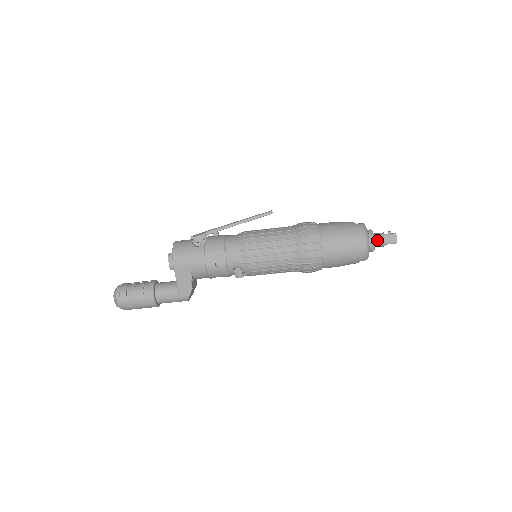
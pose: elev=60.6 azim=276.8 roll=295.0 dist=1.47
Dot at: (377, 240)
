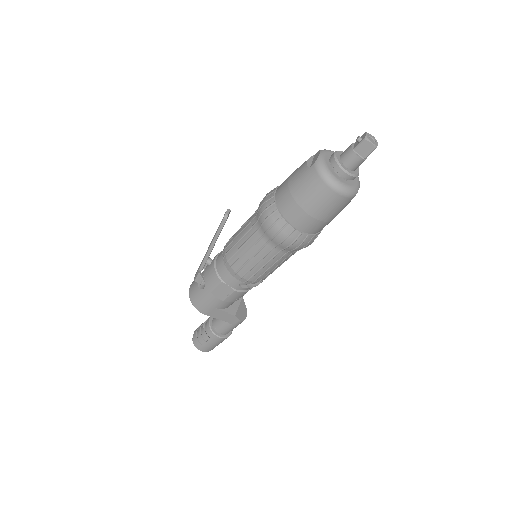
Dot at: (349, 164)
